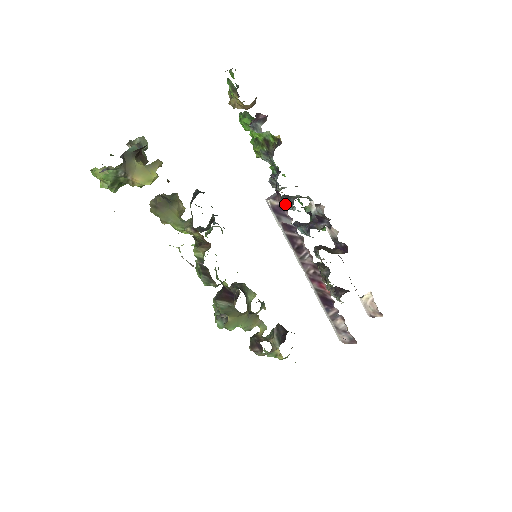
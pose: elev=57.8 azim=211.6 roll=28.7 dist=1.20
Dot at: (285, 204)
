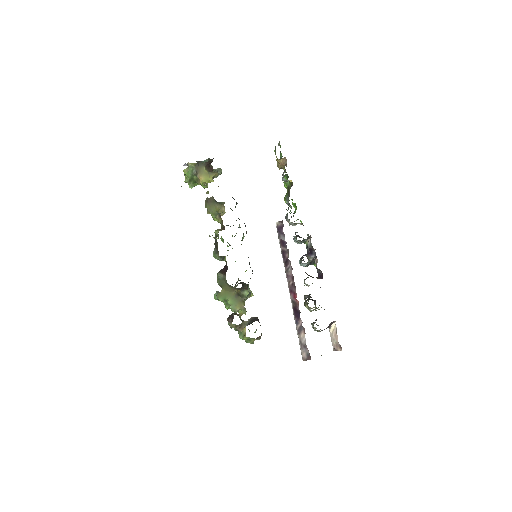
Dot at: (283, 224)
